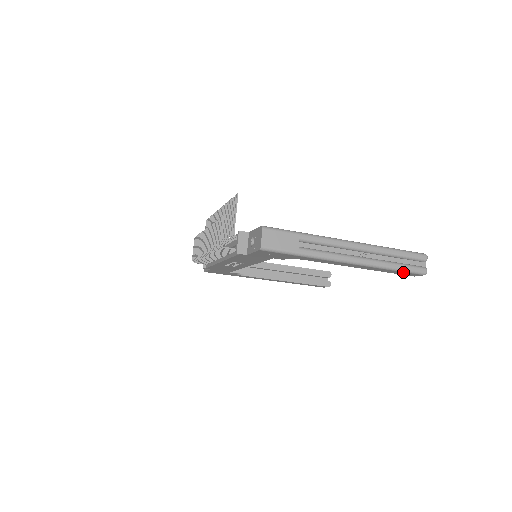
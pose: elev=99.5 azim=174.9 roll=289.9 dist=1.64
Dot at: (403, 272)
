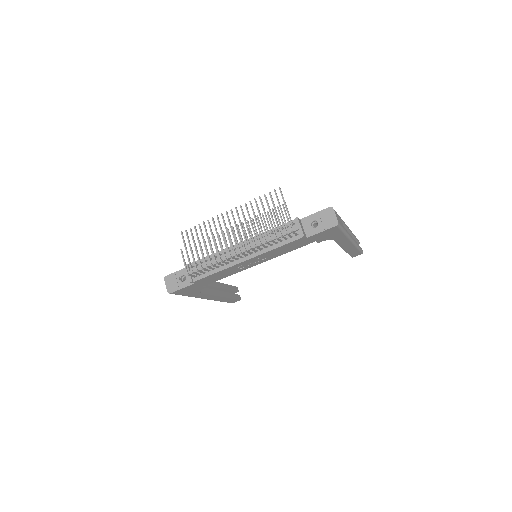
Dot at: (358, 251)
